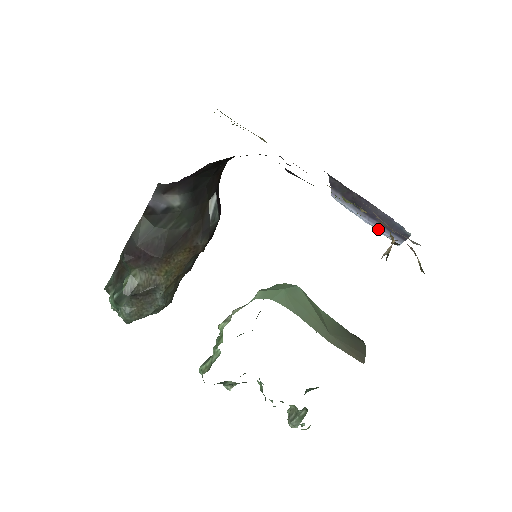
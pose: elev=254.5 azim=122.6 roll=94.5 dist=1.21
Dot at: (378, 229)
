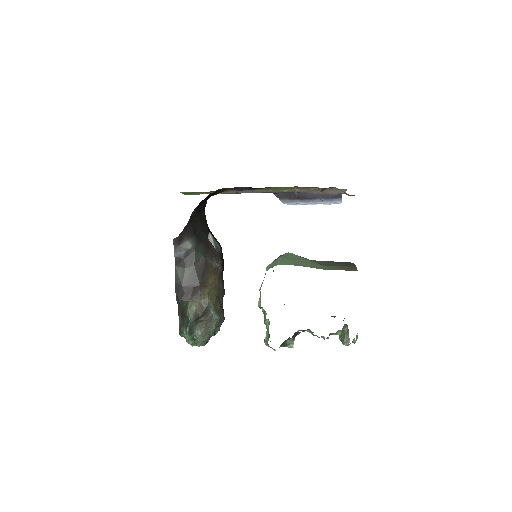
Dot at: (322, 203)
